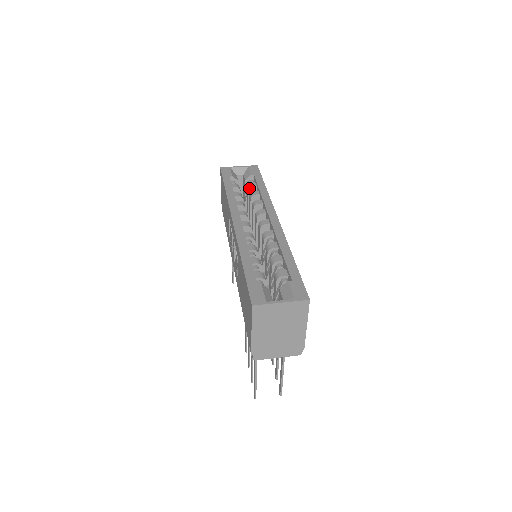
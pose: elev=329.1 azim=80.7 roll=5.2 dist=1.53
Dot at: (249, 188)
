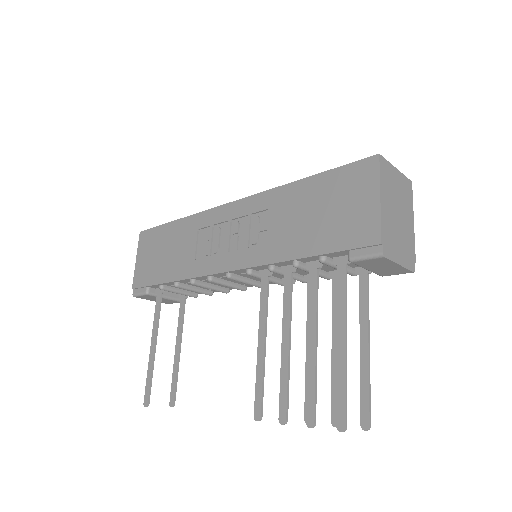
Dot at: occluded
